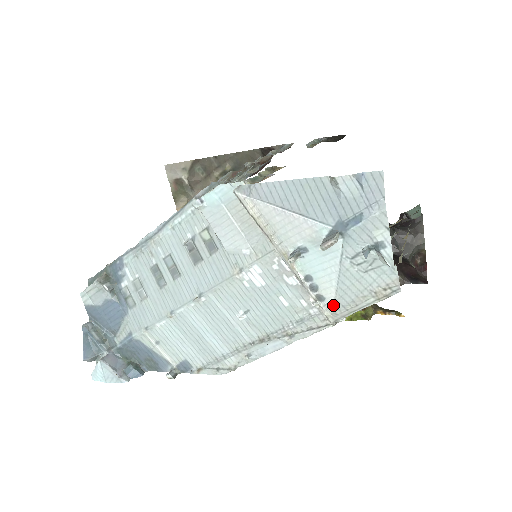
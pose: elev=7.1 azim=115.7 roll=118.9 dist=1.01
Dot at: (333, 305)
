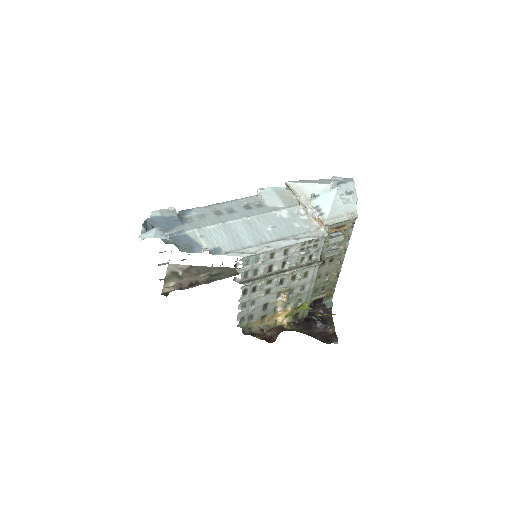
Dot at: (328, 215)
